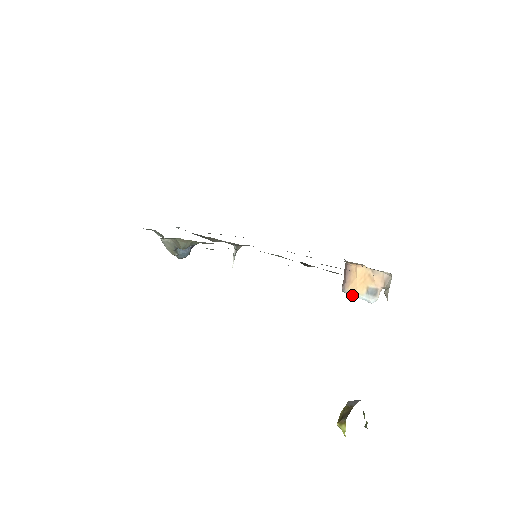
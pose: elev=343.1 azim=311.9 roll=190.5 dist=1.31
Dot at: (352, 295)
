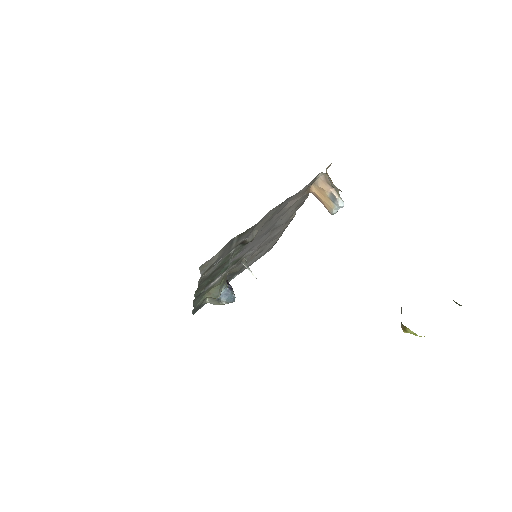
Dot at: (333, 213)
